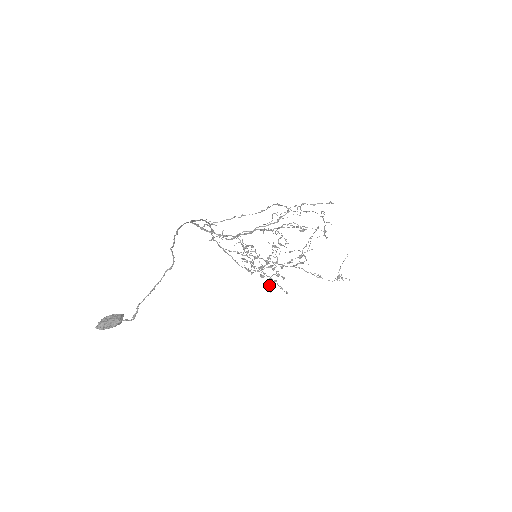
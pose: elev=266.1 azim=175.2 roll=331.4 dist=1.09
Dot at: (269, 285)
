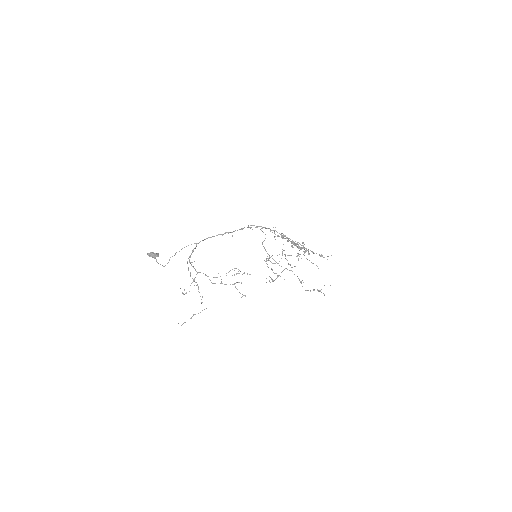
Dot at: occluded
